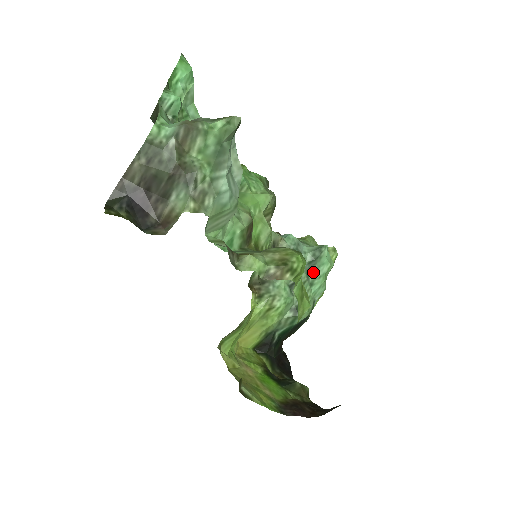
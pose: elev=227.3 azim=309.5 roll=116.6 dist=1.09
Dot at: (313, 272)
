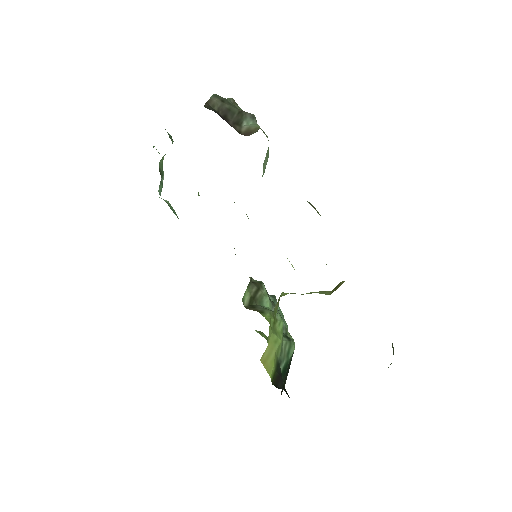
Dot at: occluded
